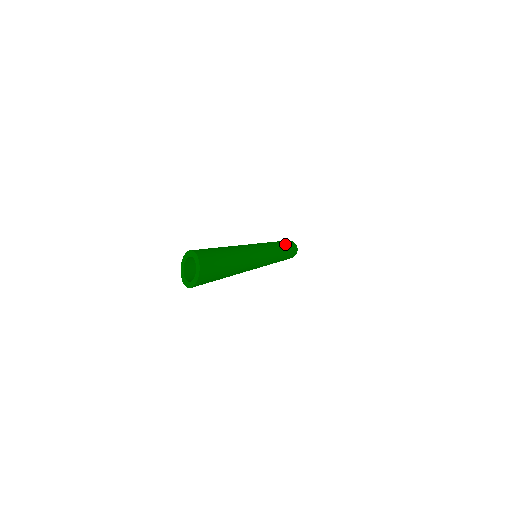
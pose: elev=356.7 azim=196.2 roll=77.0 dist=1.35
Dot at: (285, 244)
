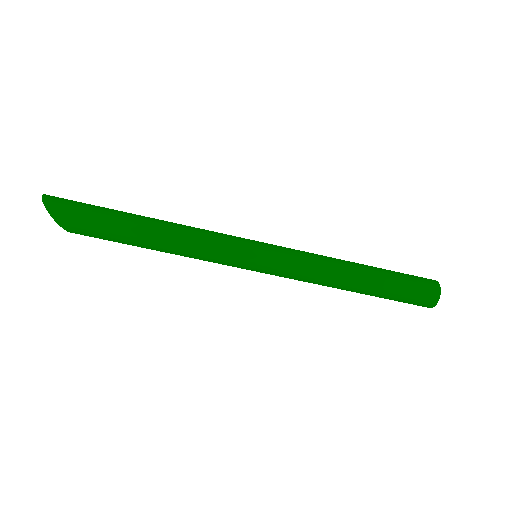
Dot at: occluded
